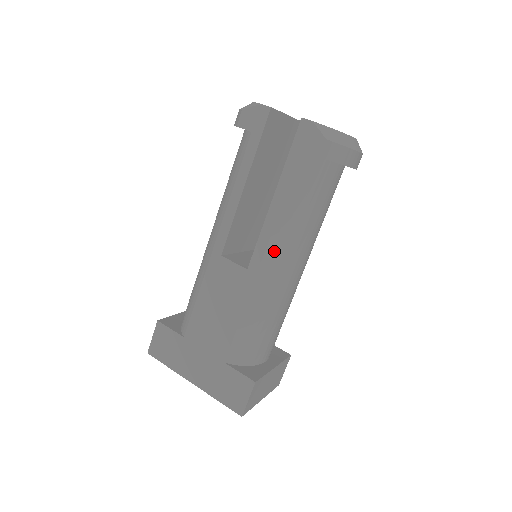
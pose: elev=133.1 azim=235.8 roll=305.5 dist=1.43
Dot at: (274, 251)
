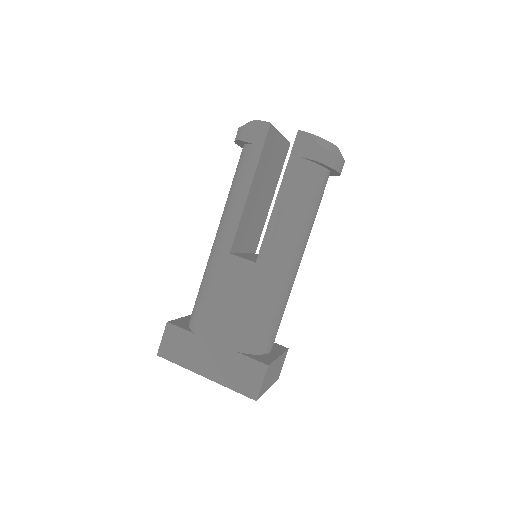
Dot at: (279, 244)
